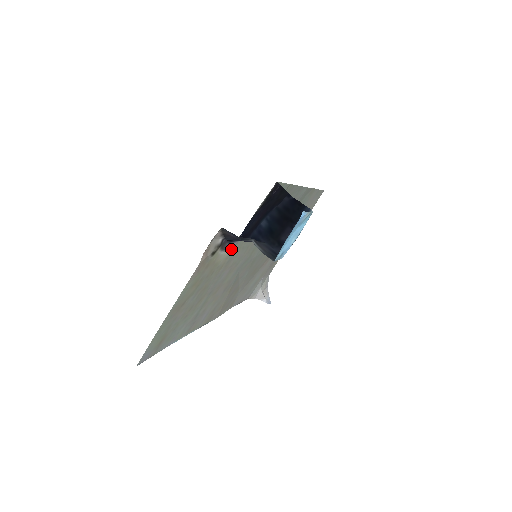
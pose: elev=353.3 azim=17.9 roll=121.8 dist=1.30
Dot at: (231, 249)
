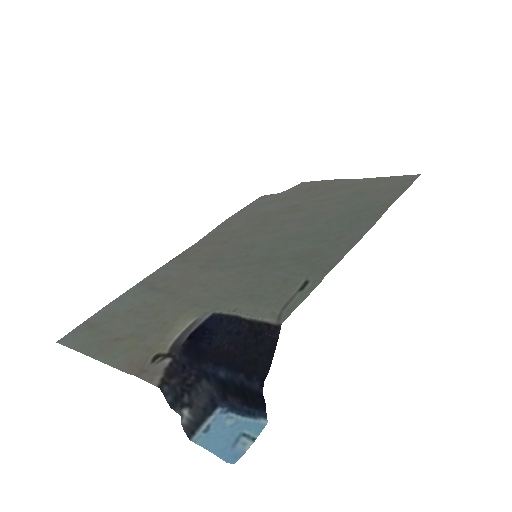
Dot at: (197, 317)
